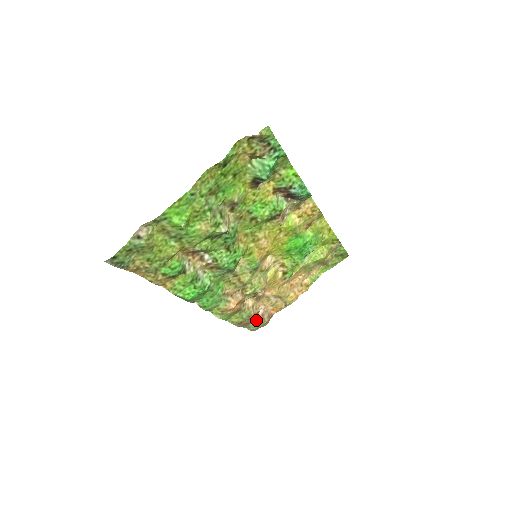
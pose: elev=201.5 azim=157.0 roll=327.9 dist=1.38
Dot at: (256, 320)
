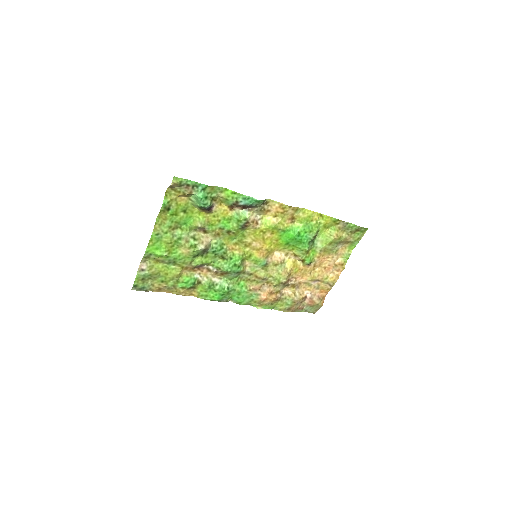
Dot at: (307, 304)
